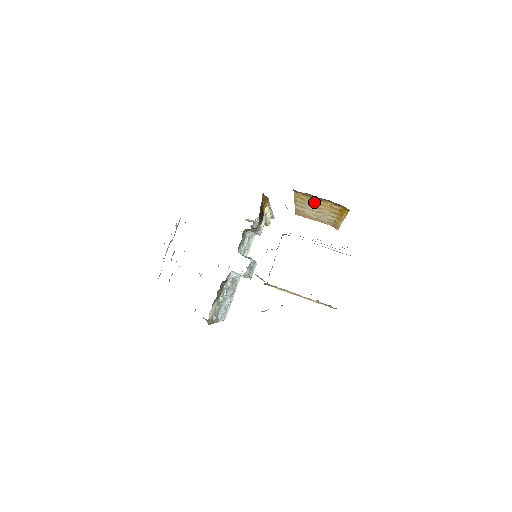
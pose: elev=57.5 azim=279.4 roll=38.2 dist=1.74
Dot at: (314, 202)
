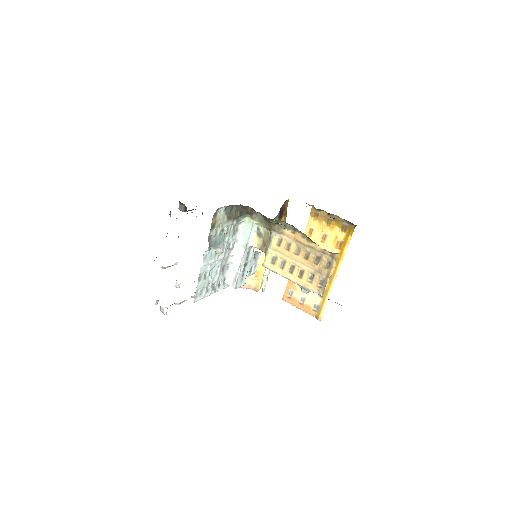
Dot at: (321, 236)
